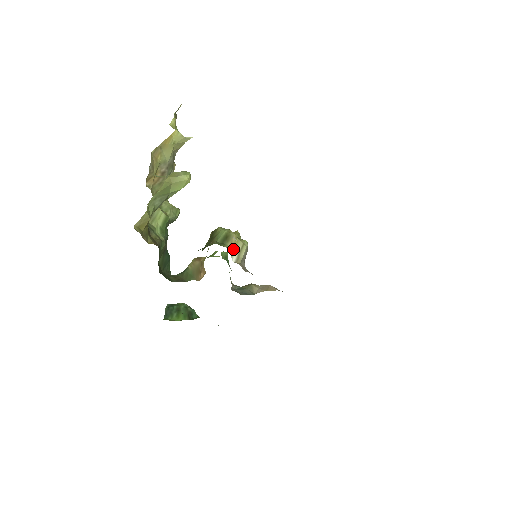
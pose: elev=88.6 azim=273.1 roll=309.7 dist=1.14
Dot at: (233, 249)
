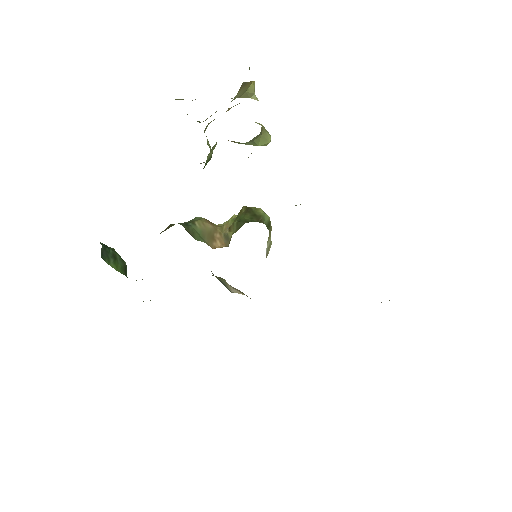
Dot at: (268, 240)
